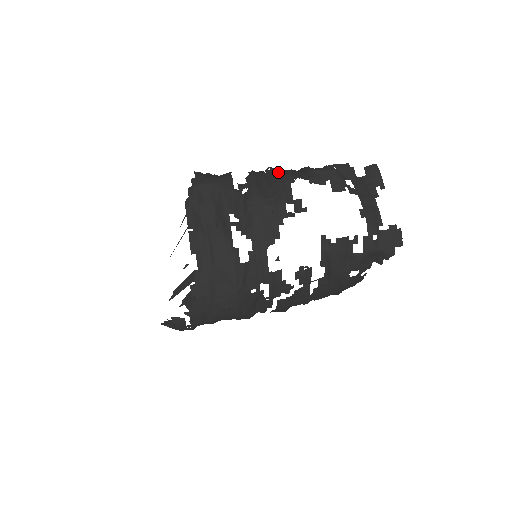
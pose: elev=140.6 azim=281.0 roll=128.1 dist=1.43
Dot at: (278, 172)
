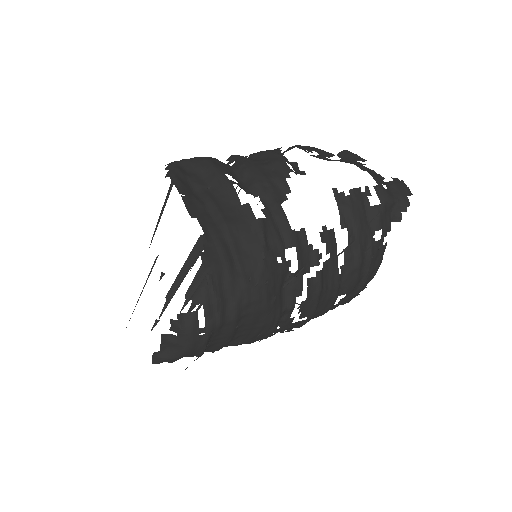
Dot at: occluded
